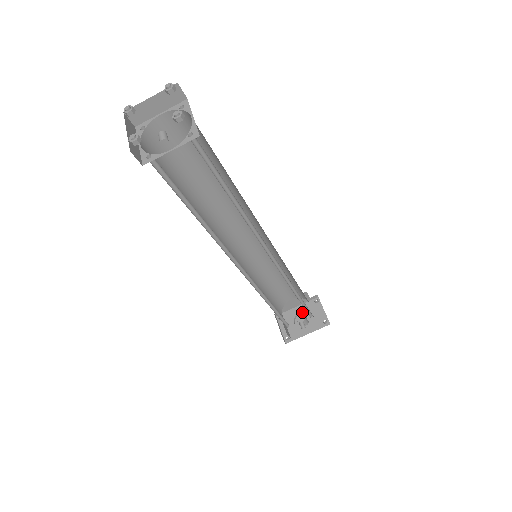
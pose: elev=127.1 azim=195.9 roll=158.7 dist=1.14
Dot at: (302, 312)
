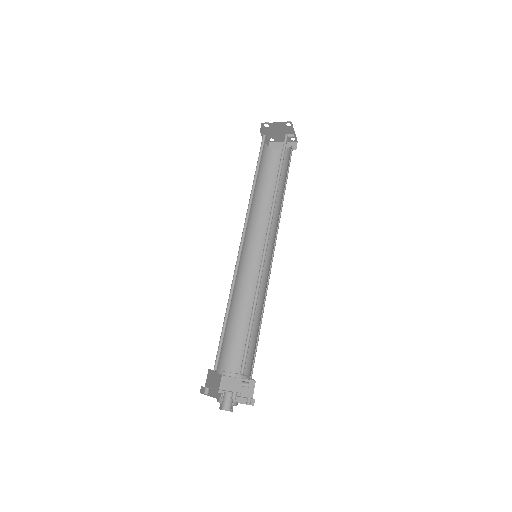
Dot at: (219, 400)
